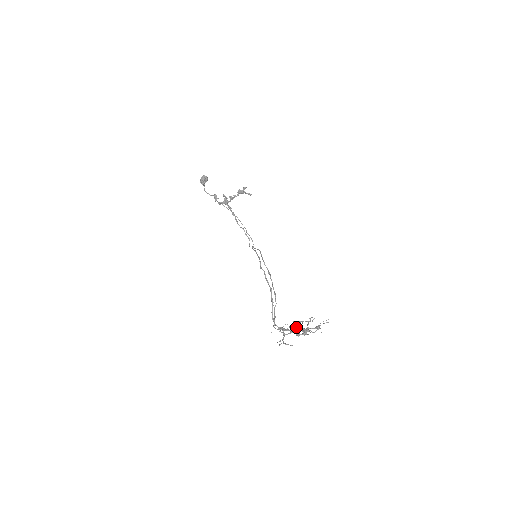
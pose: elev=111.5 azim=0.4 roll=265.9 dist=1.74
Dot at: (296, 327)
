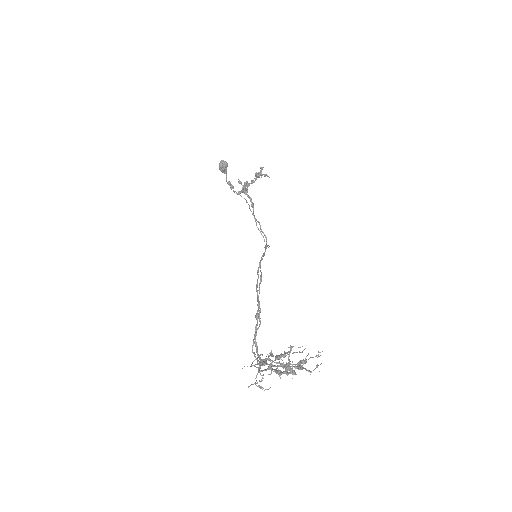
Dot at: (272, 360)
